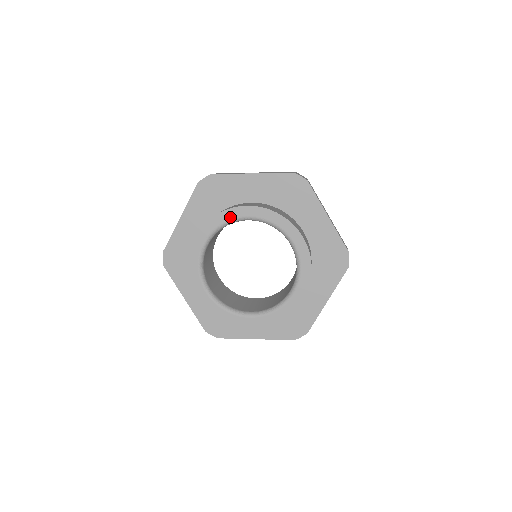
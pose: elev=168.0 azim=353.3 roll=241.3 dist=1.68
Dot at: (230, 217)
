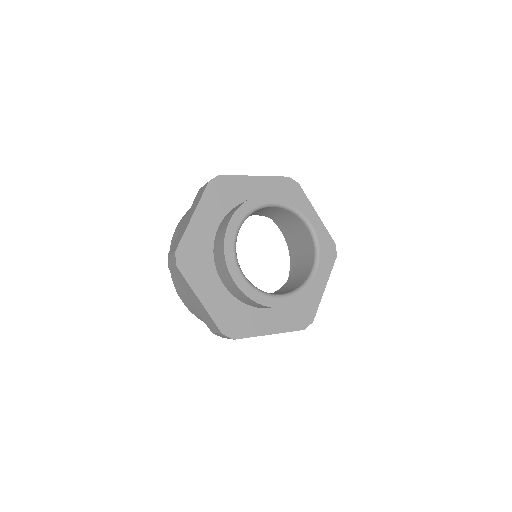
Dot at: (259, 202)
